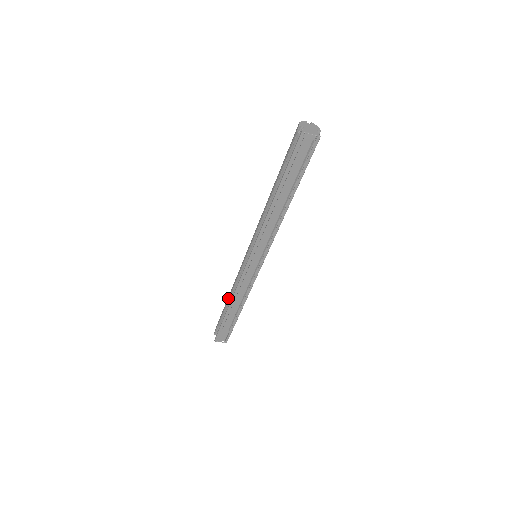
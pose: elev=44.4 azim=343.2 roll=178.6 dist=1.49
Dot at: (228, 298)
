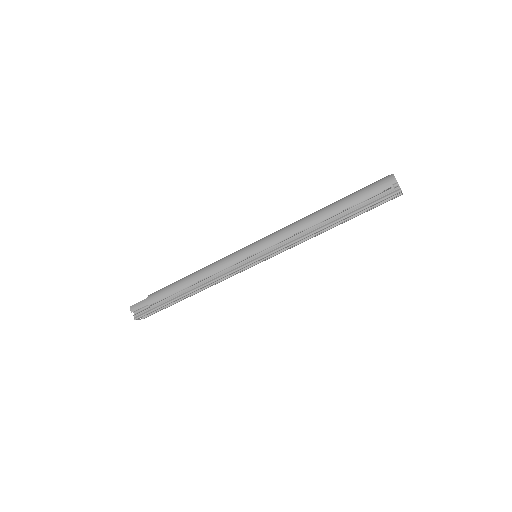
Dot at: (187, 284)
